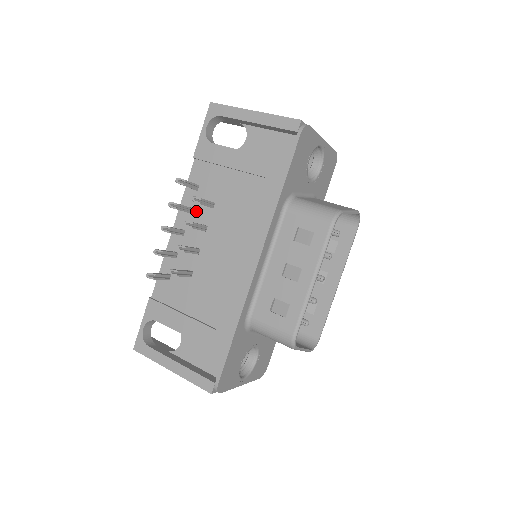
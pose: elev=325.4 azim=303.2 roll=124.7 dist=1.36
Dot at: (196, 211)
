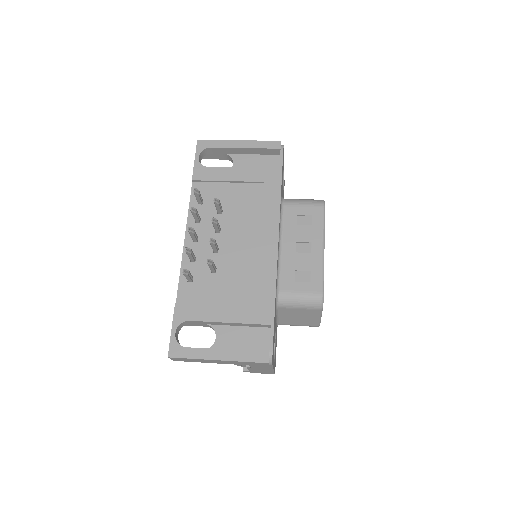
Dot at: (205, 220)
